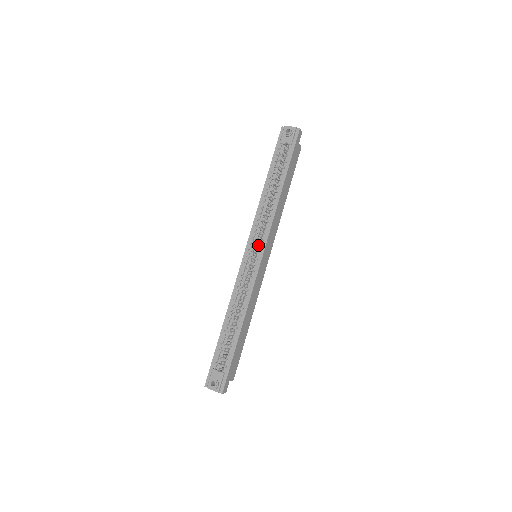
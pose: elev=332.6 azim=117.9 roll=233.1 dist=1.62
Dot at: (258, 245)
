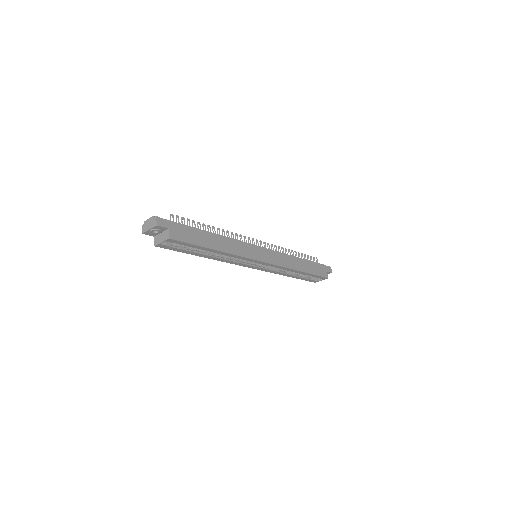
Dot at: occluded
